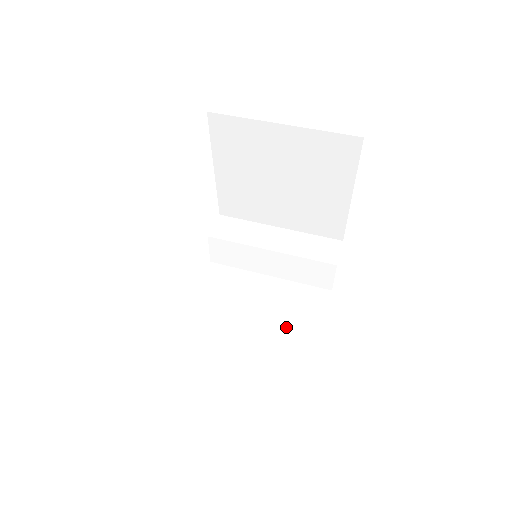
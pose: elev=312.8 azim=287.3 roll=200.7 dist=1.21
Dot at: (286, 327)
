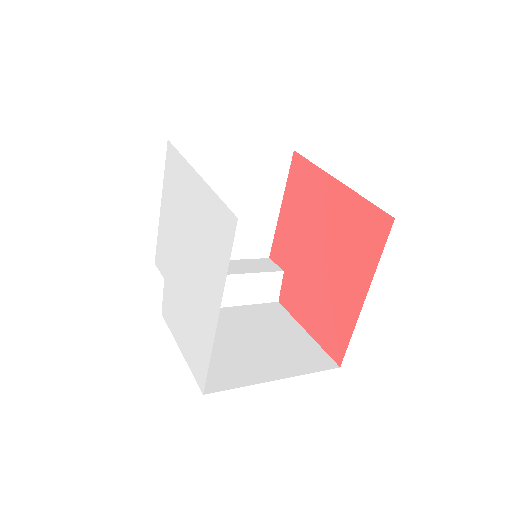
Dot at: (276, 334)
